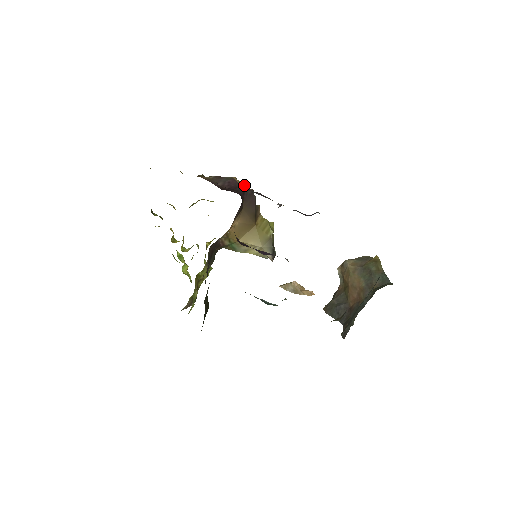
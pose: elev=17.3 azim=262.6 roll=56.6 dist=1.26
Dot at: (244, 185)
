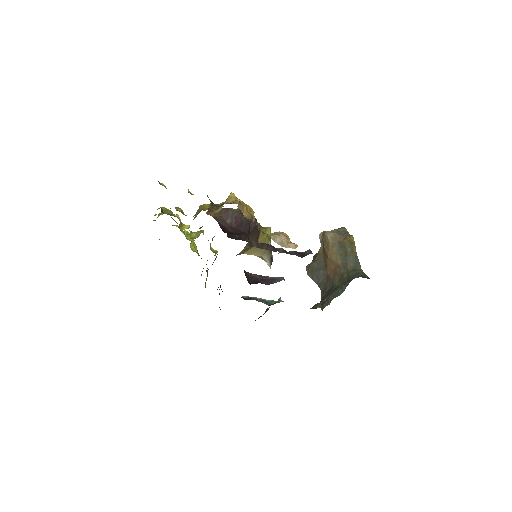
Dot at: (247, 207)
